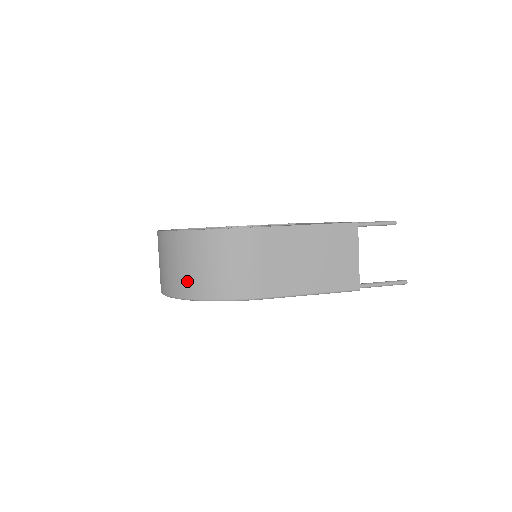
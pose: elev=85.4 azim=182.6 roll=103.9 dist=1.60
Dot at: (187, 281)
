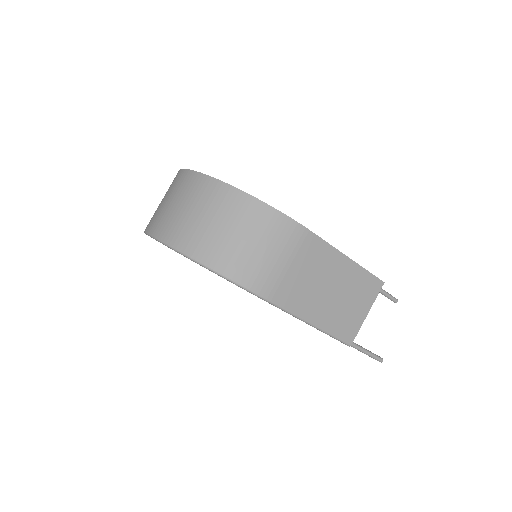
Dot at: (205, 240)
